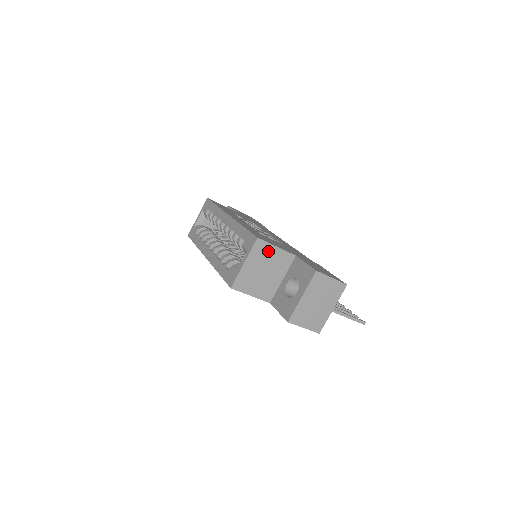
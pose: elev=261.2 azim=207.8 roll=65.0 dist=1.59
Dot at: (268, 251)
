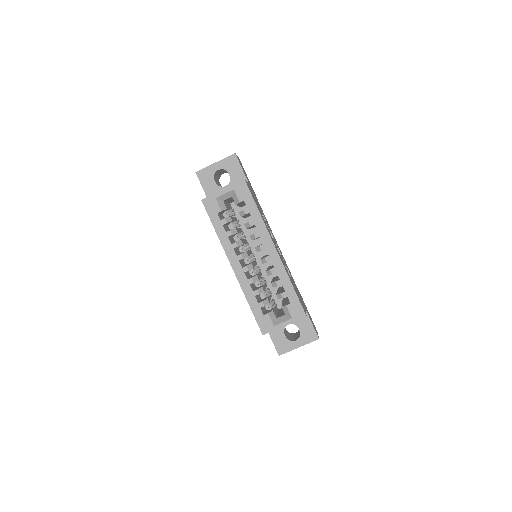
Dot at: occluded
